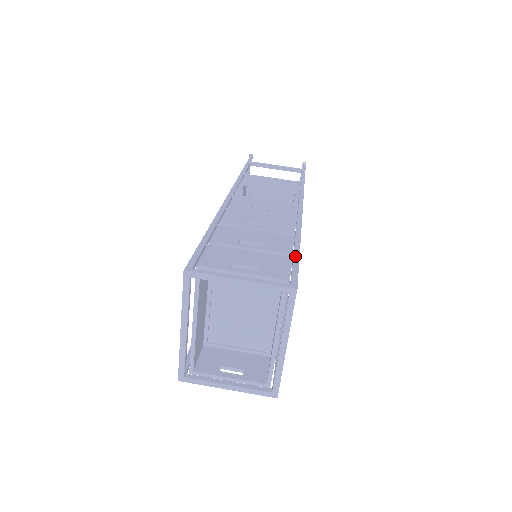
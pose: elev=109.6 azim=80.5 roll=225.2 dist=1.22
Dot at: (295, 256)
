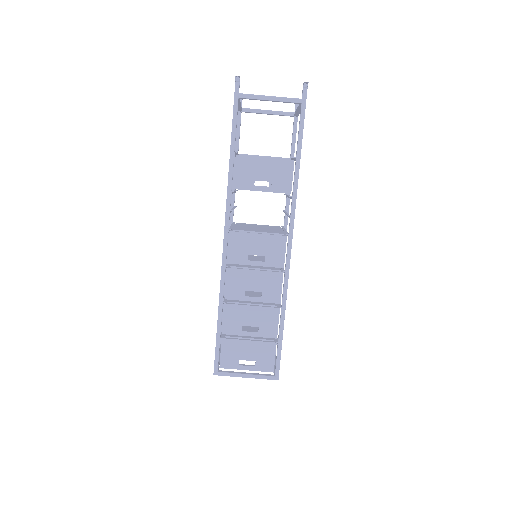
Dot at: (279, 341)
